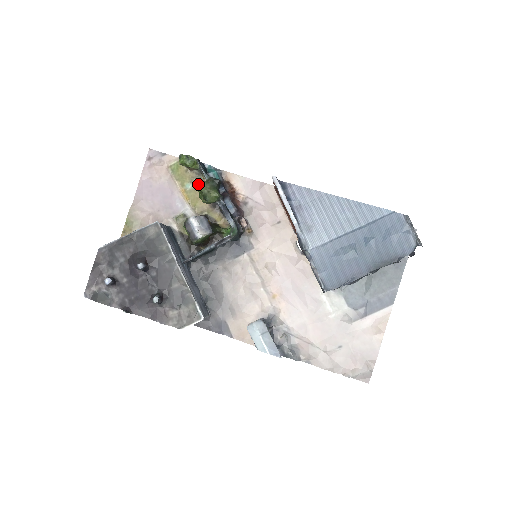
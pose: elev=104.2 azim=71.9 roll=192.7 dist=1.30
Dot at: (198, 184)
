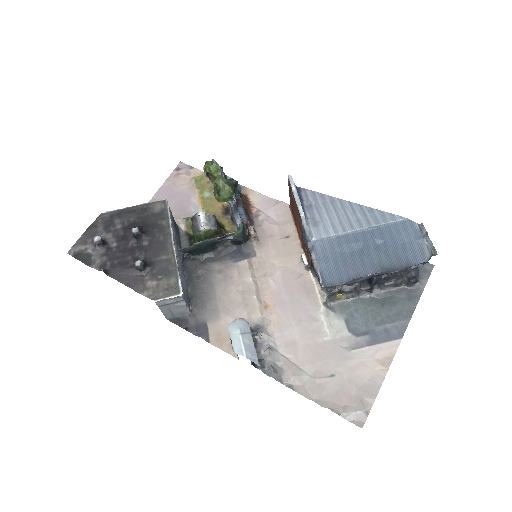
Dot at: occluded
